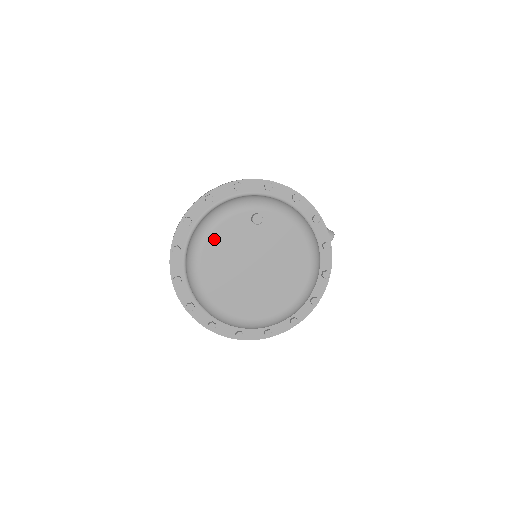
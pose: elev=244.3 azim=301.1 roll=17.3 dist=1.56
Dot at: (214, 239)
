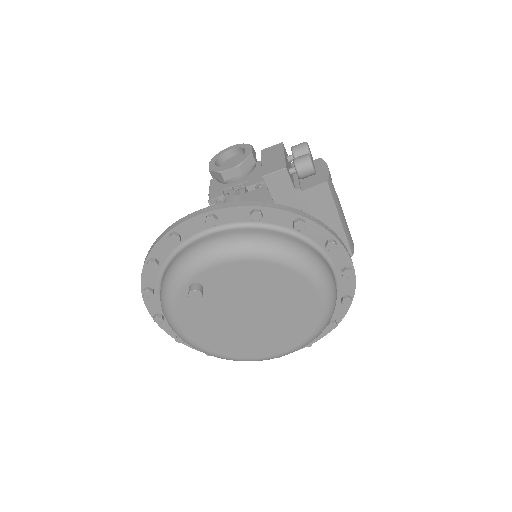
Dot at: (188, 328)
